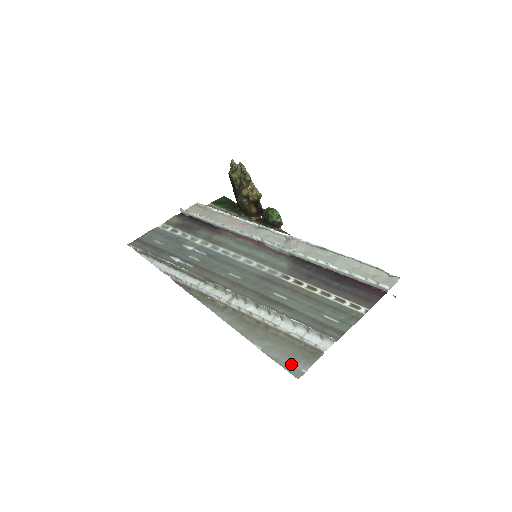
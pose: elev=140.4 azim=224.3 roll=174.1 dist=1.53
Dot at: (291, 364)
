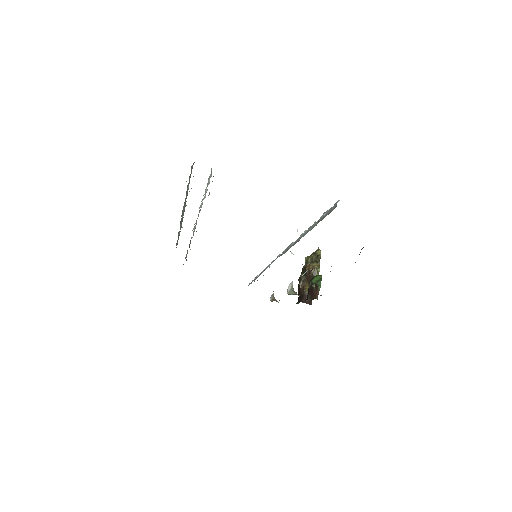
Dot at: occluded
